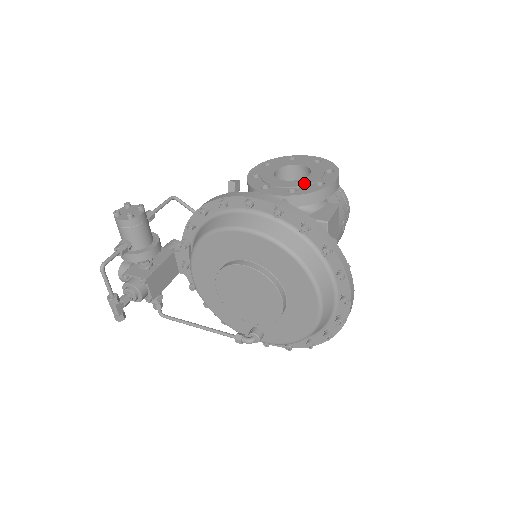
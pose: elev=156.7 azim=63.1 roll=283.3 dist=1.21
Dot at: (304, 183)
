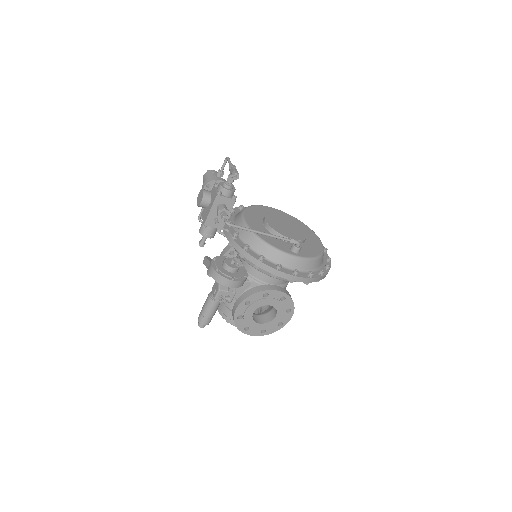
Dot at: occluded
